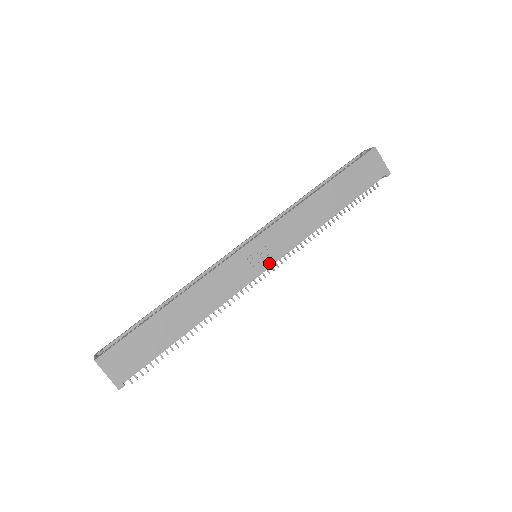
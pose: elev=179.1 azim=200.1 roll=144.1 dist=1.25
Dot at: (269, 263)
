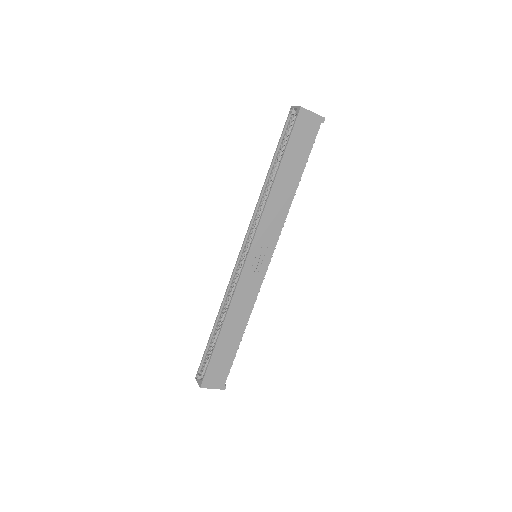
Dot at: (269, 258)
